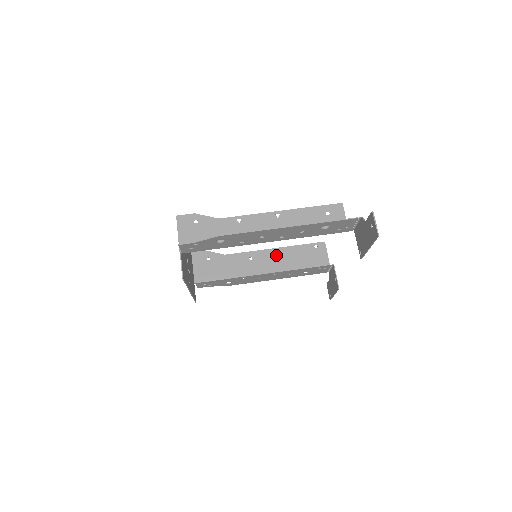
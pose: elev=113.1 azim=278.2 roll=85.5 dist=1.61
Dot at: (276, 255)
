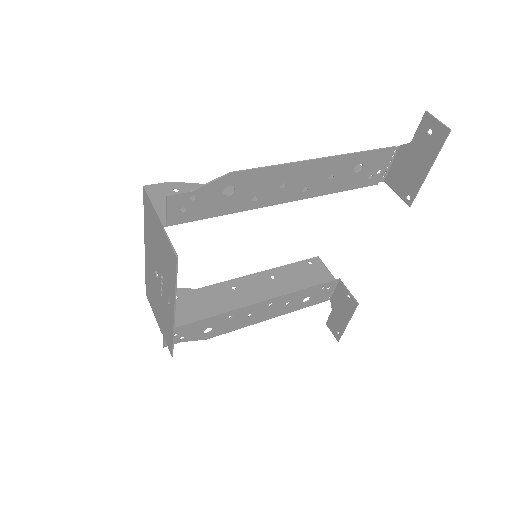
Dot at: (266, 279)
